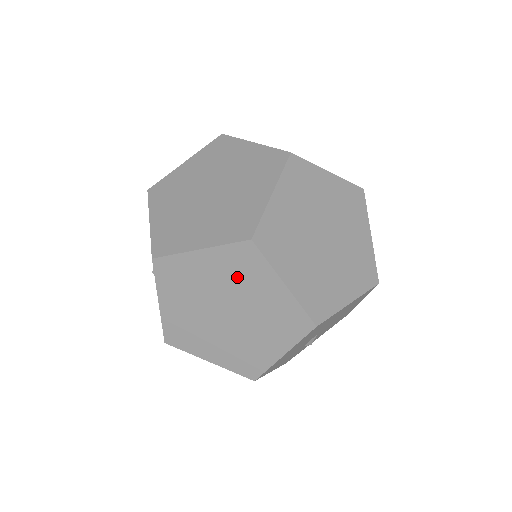
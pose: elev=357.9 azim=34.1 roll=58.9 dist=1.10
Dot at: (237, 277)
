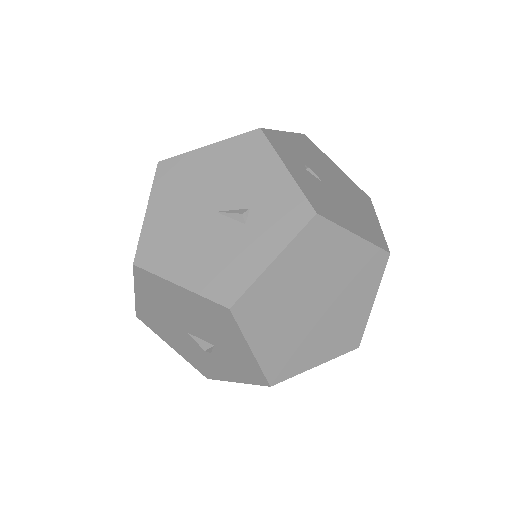
Dot at: occluded
